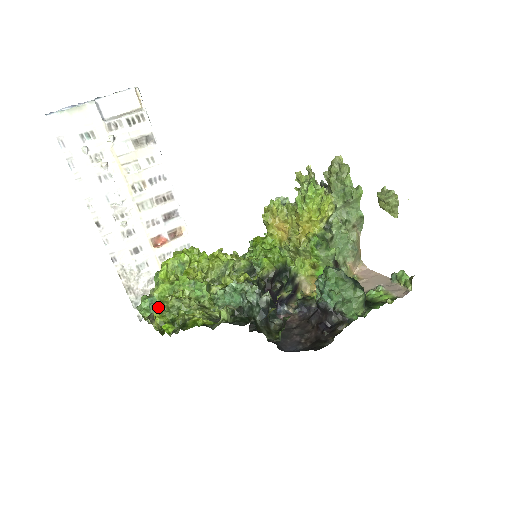
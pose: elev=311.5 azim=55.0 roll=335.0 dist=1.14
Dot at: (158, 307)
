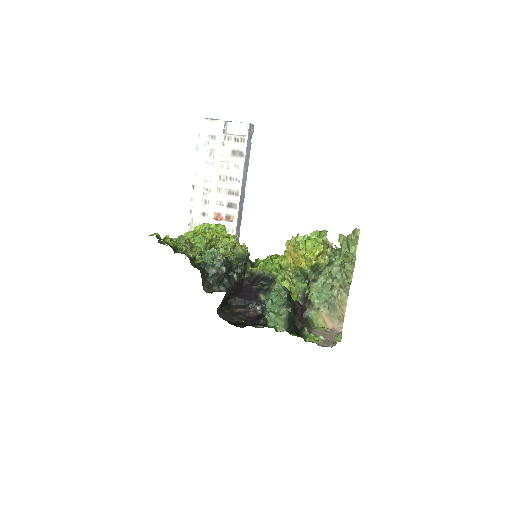
Dot at: occluded
